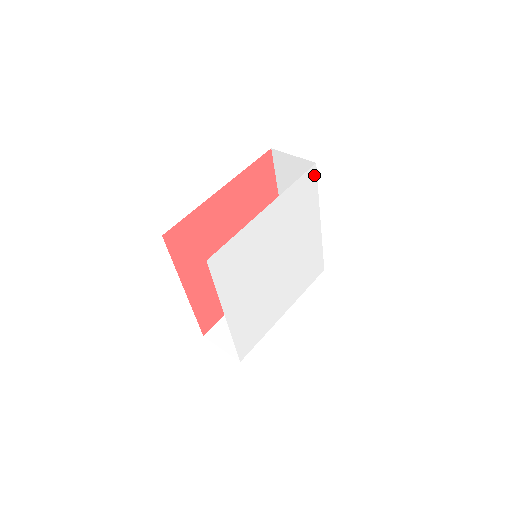
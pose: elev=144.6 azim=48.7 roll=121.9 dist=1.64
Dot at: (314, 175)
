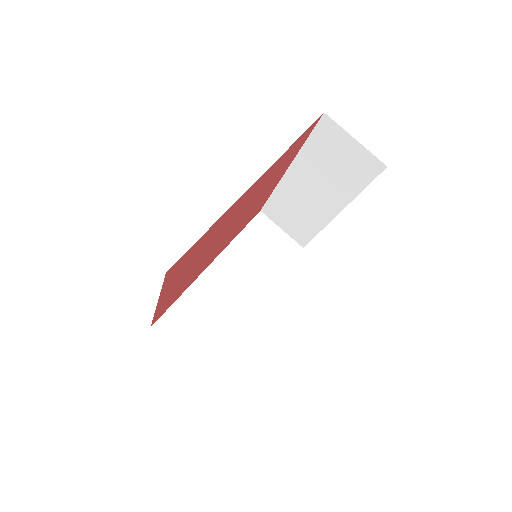
Dot at: occluded
